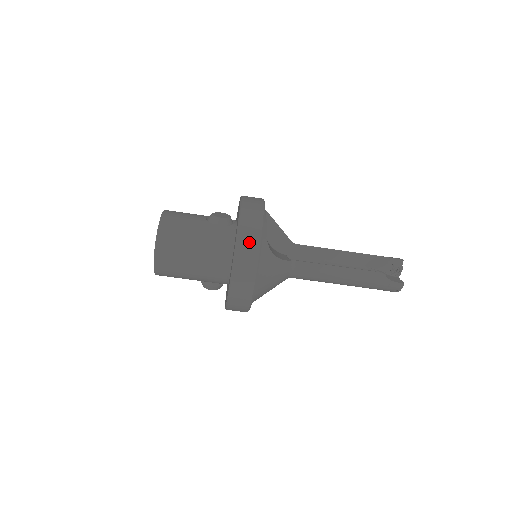
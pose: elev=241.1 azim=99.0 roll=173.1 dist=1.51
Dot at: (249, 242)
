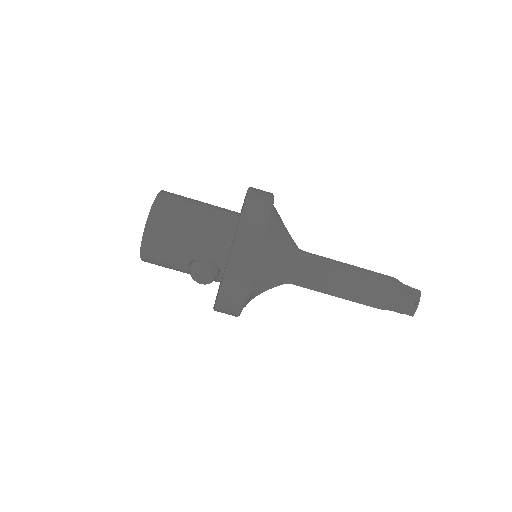
Dot at: (262, 191)
